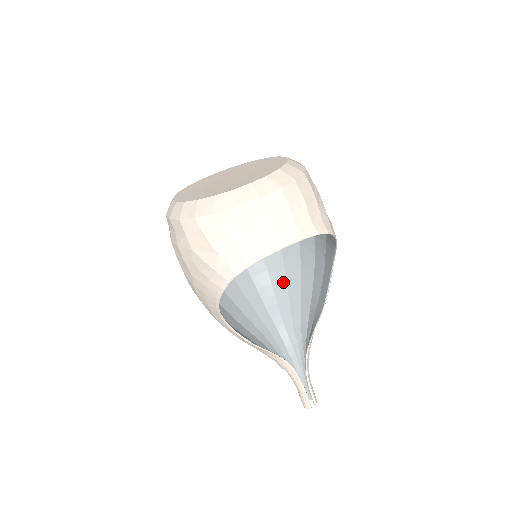
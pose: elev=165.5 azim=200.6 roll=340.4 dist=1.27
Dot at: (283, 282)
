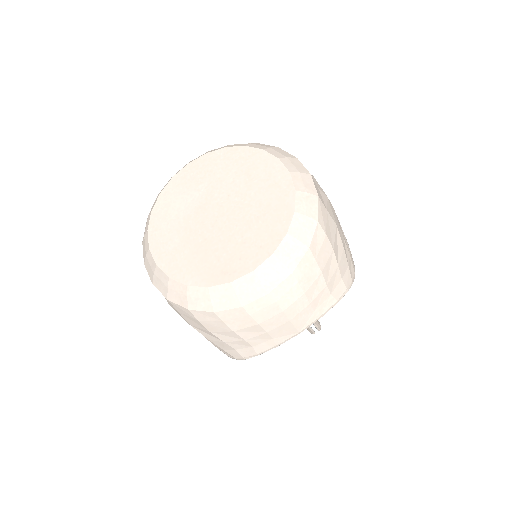
Dot at: occluded
